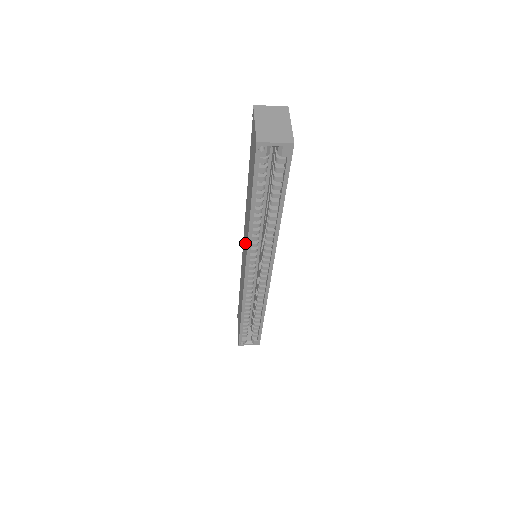
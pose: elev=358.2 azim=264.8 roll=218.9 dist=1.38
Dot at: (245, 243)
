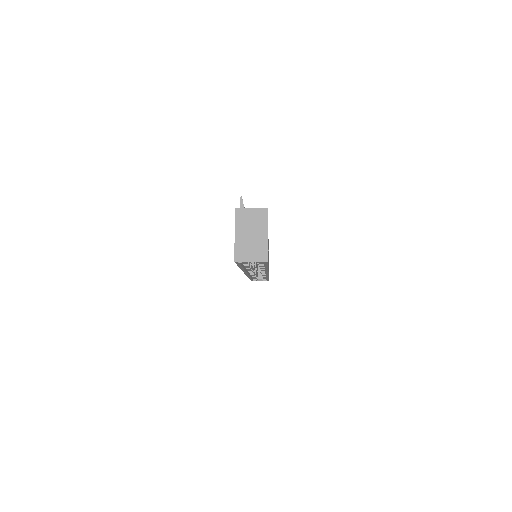
Dot at: occluded
